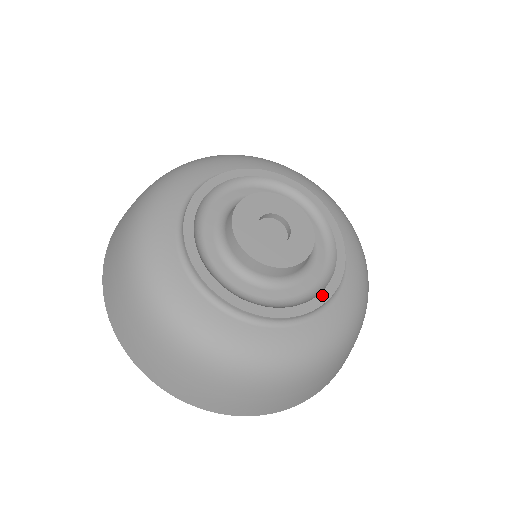
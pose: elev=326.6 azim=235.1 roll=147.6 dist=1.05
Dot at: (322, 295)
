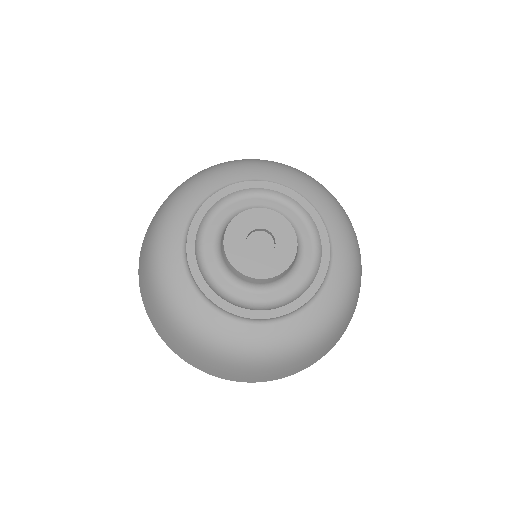
Dot at: (294, 303)
